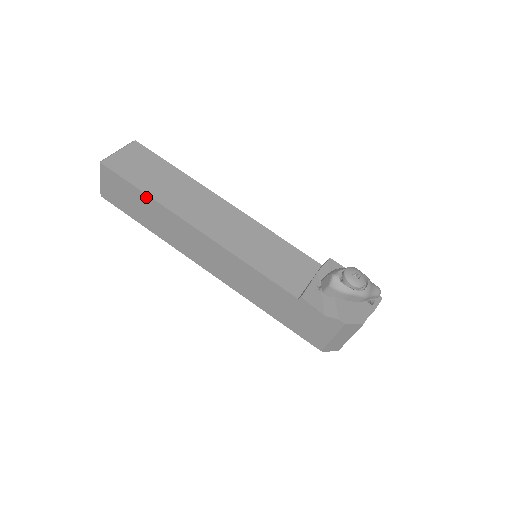
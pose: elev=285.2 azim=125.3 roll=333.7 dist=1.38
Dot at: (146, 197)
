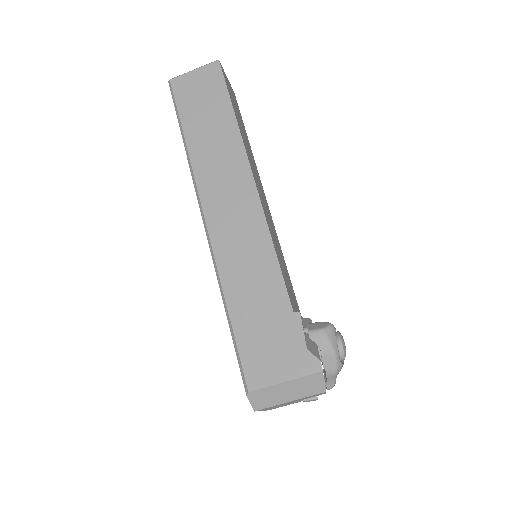
Dot at: (231, 116)
